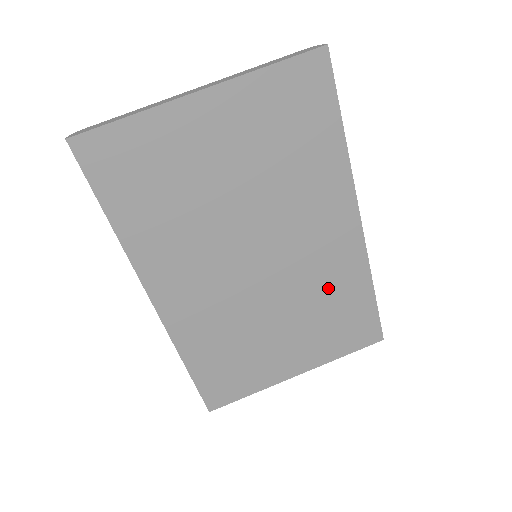
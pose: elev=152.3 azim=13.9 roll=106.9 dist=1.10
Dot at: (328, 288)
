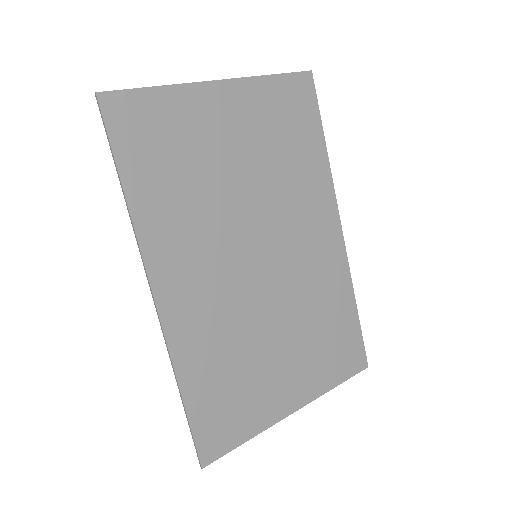
Dot at: (319, 299)
